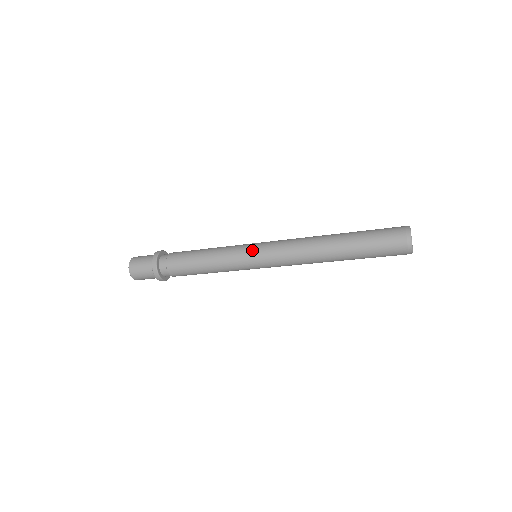
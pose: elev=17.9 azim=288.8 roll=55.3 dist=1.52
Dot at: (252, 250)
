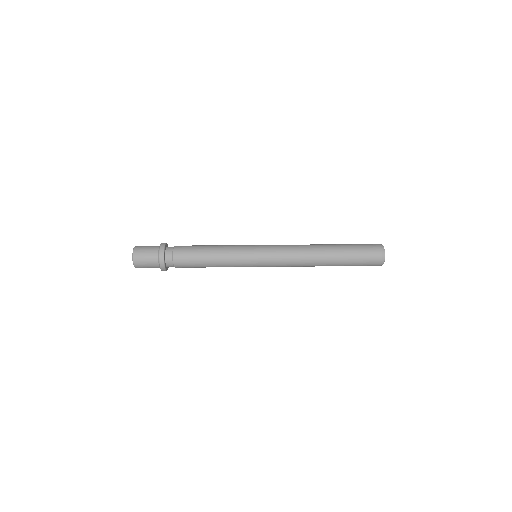
Dot at: (256, 260)
